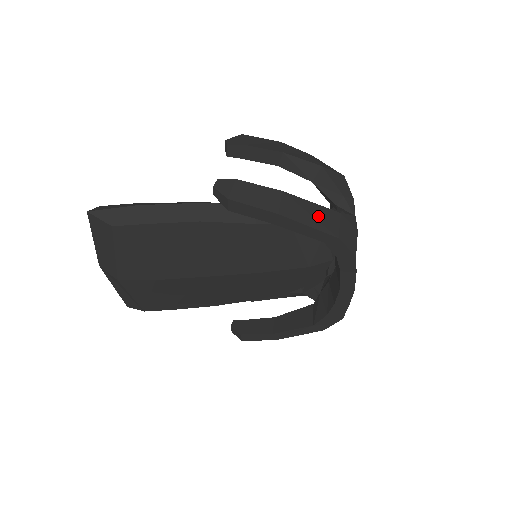
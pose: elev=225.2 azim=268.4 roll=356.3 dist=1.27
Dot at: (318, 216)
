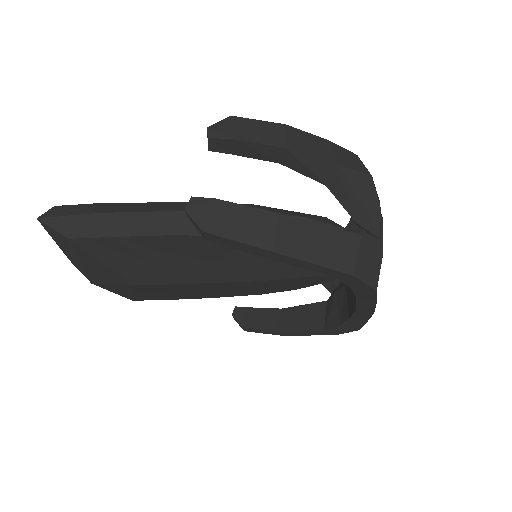
Dot at: (328, 246)
